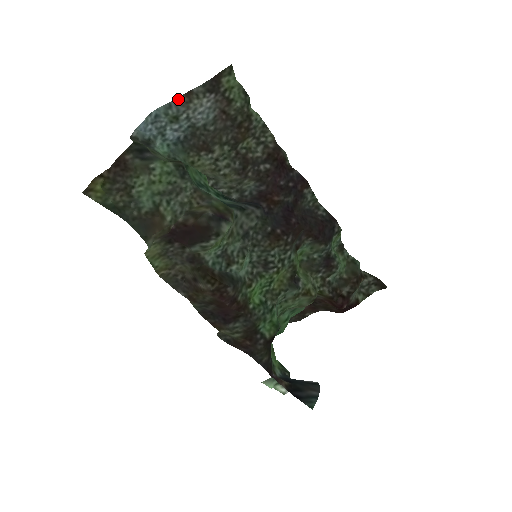
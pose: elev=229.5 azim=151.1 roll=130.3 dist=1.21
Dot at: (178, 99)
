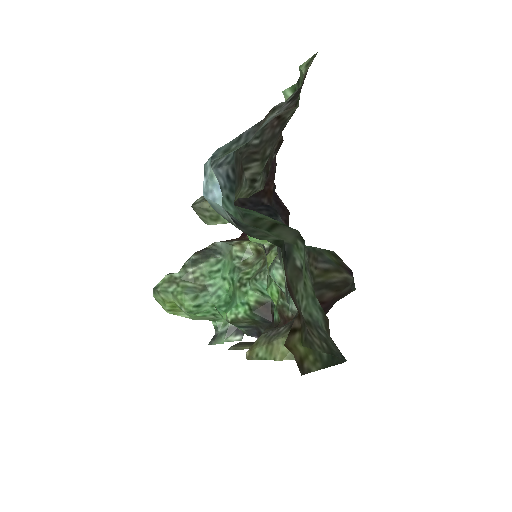
Dot at: (255, 125)
